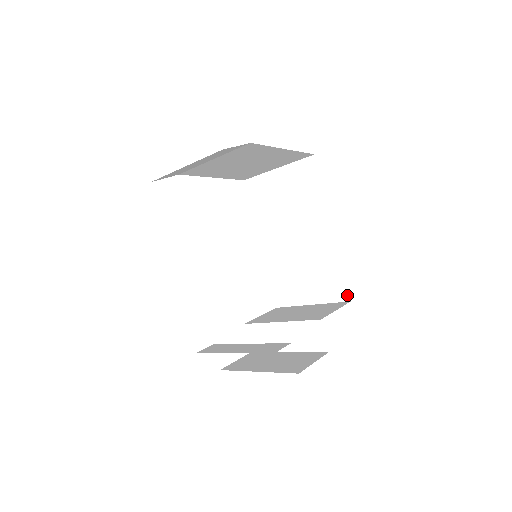
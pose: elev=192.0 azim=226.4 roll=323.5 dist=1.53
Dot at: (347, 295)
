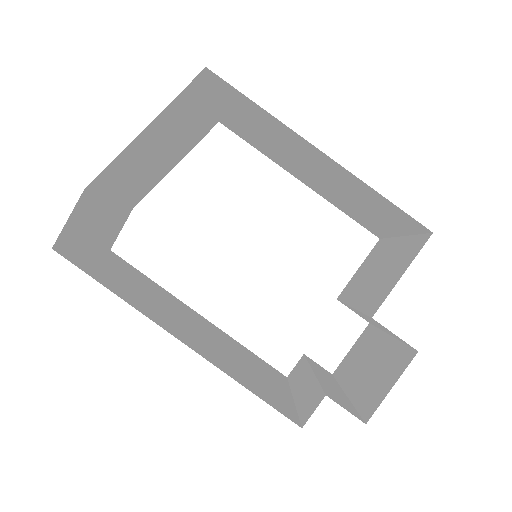
Dot at: (421, 226)
